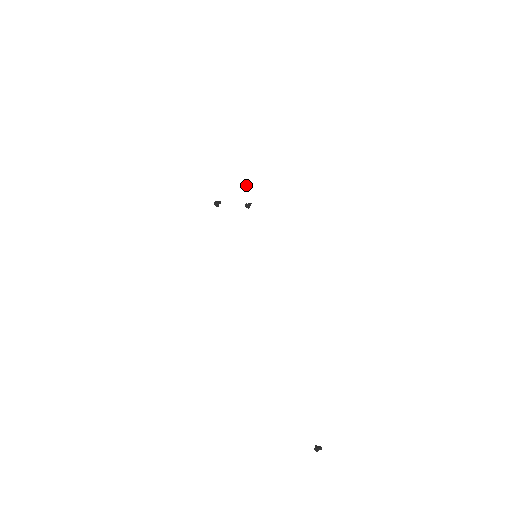
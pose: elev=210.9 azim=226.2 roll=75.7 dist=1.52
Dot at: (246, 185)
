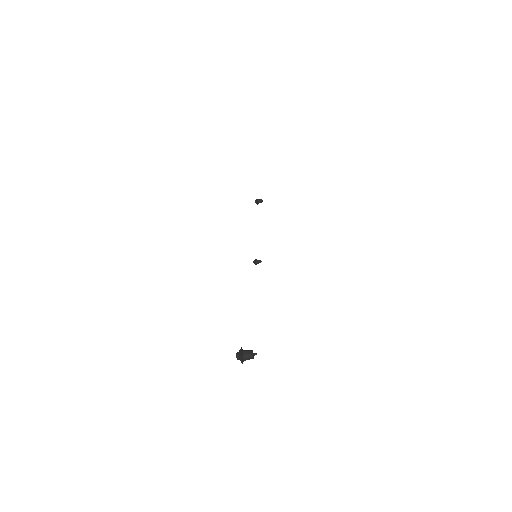
Dot at: occluded
